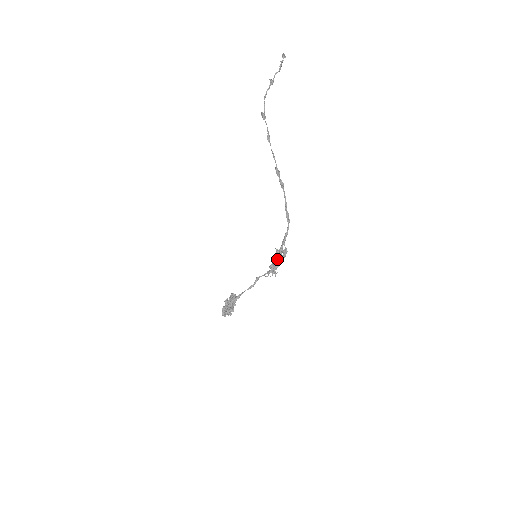
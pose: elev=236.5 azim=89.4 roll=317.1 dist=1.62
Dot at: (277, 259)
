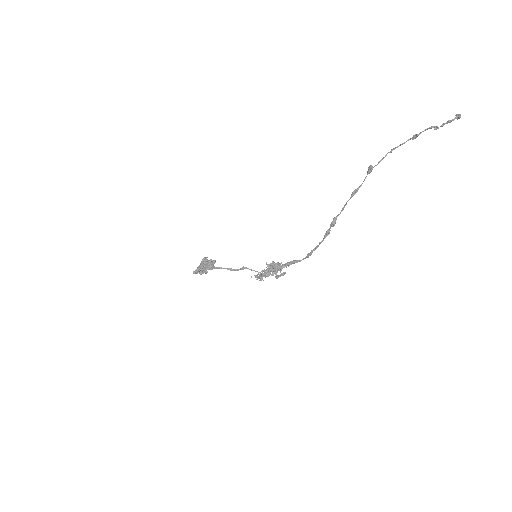
Dot at: (271, 274)
